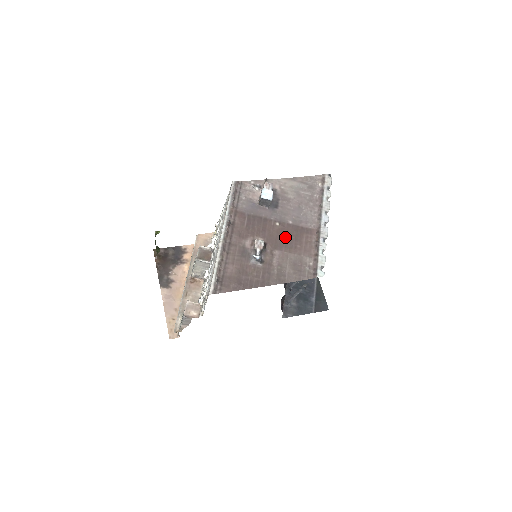
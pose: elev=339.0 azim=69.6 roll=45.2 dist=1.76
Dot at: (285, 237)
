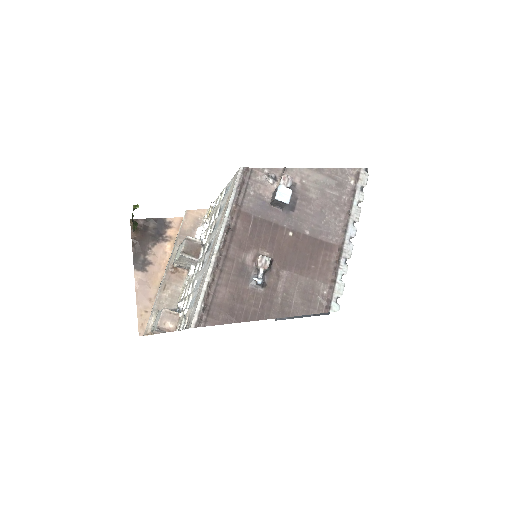
Dot at: (298, 253)
